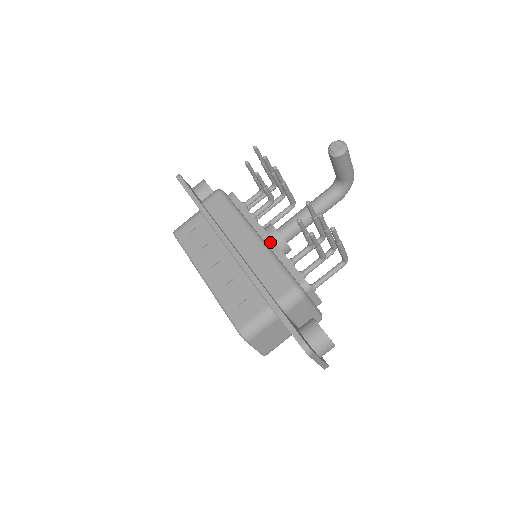
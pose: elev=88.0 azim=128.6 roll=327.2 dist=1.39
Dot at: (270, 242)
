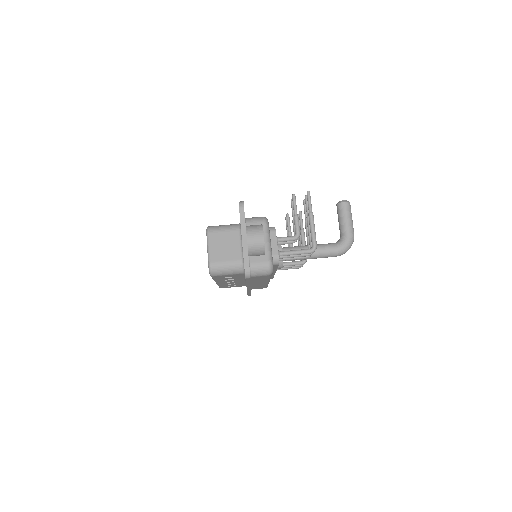
Dot at: occluded
